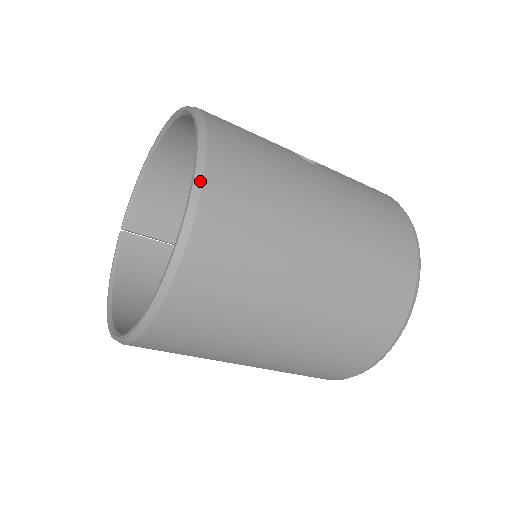
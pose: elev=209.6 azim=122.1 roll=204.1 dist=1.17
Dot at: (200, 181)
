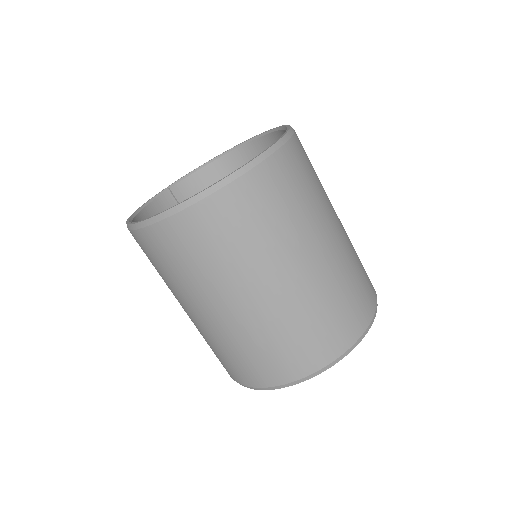
Dot at: (280, 145)
